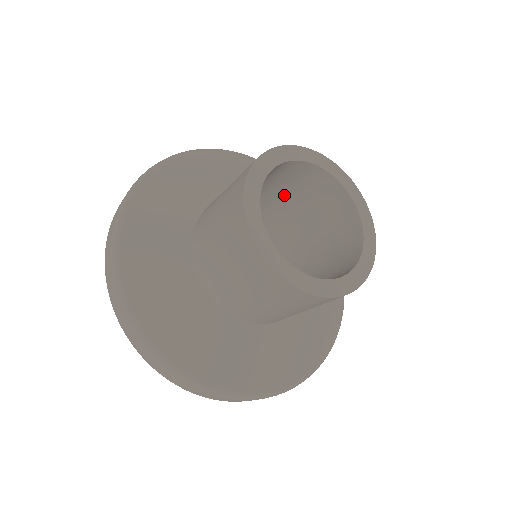
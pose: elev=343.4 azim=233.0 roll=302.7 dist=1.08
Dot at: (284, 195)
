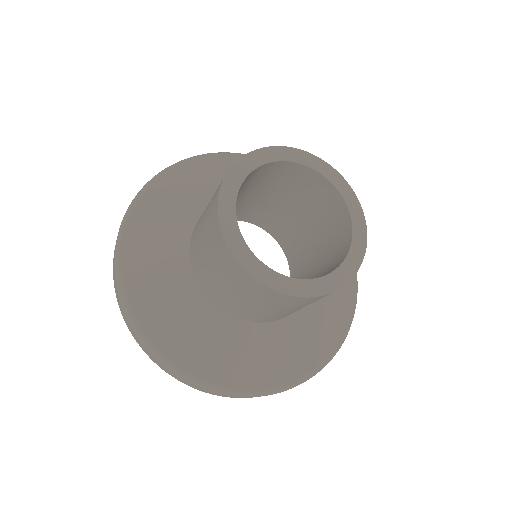
Dot at: (263, 191)
